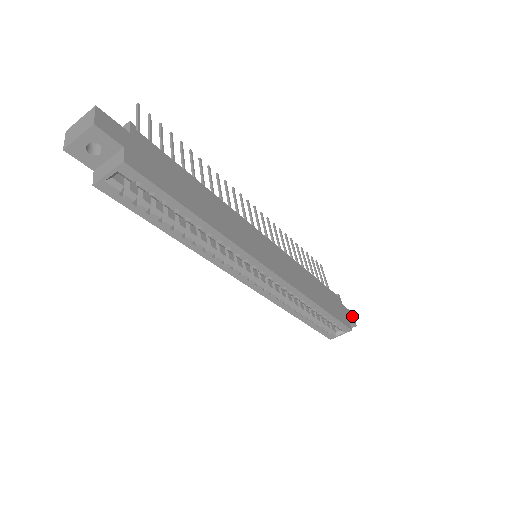
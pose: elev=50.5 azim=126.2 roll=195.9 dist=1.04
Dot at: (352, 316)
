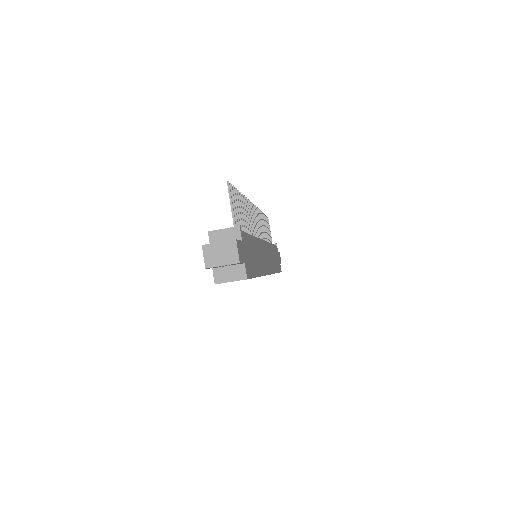
Dot at: occluded
